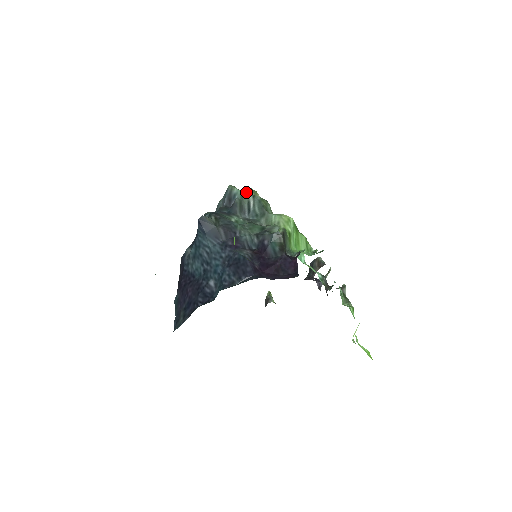
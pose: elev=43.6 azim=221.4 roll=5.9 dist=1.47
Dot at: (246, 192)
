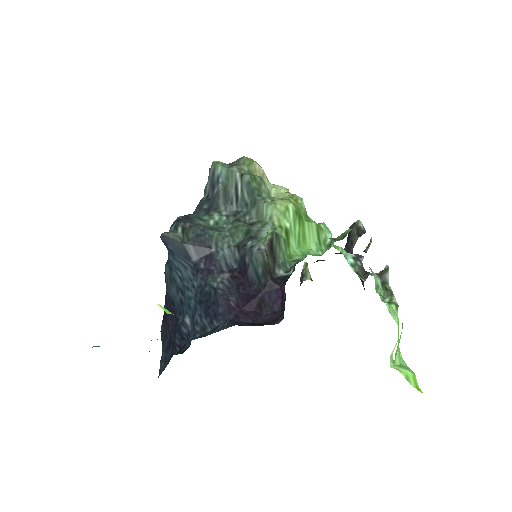
Dot at: (232, 170)
